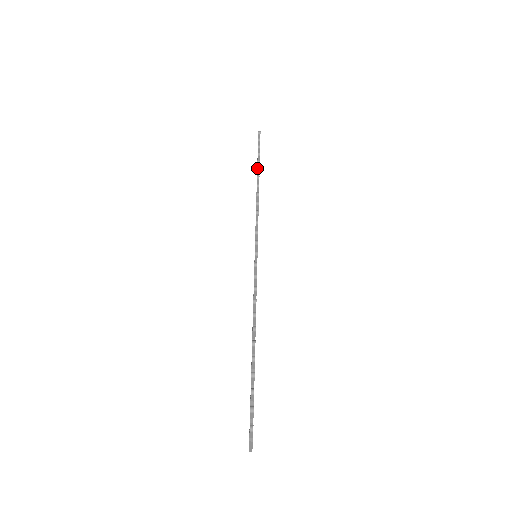
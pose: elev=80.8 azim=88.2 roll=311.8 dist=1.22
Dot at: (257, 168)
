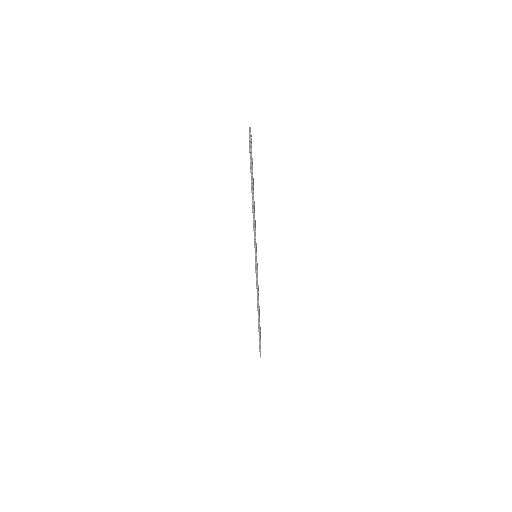
Dot at: occluded
